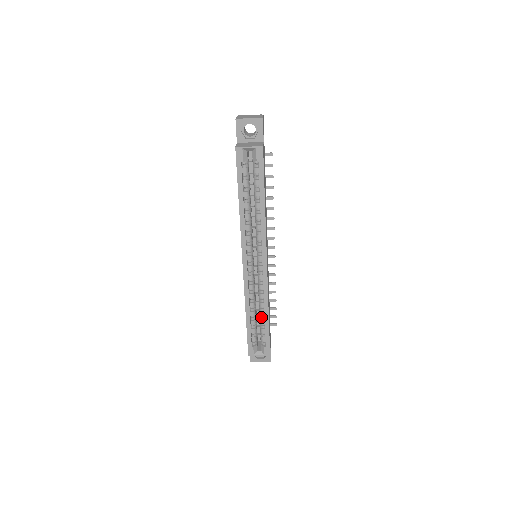
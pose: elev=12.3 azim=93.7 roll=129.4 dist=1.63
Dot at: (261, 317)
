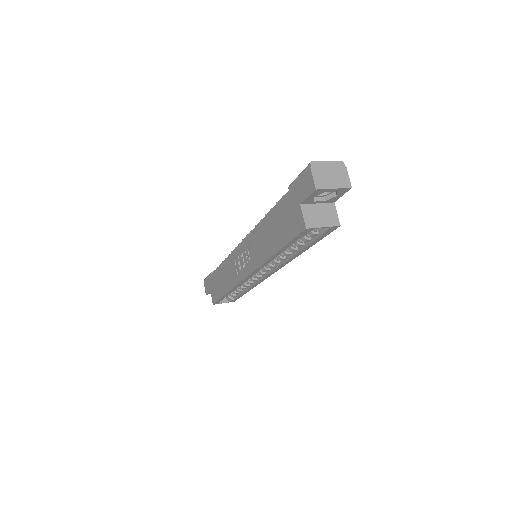
Dot at: (240, 288)
